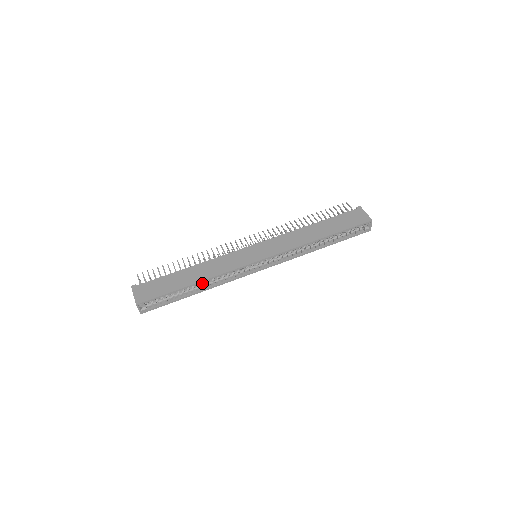
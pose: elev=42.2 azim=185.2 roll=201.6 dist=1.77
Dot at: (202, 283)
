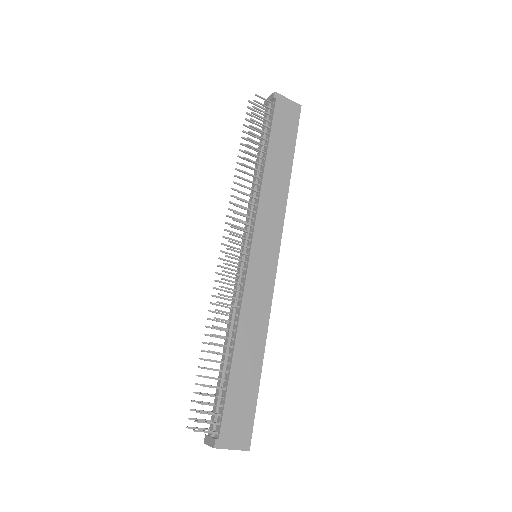
Dot at: occluded
